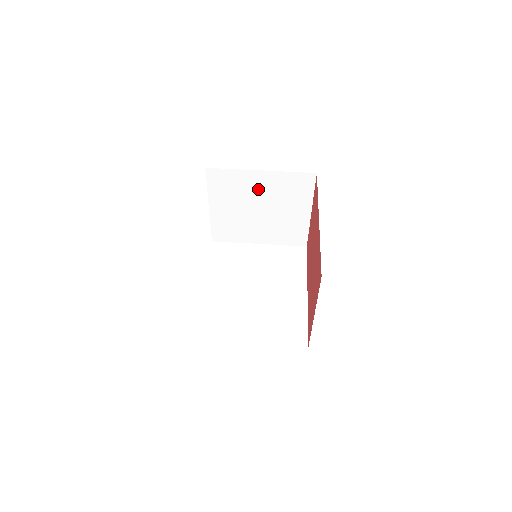
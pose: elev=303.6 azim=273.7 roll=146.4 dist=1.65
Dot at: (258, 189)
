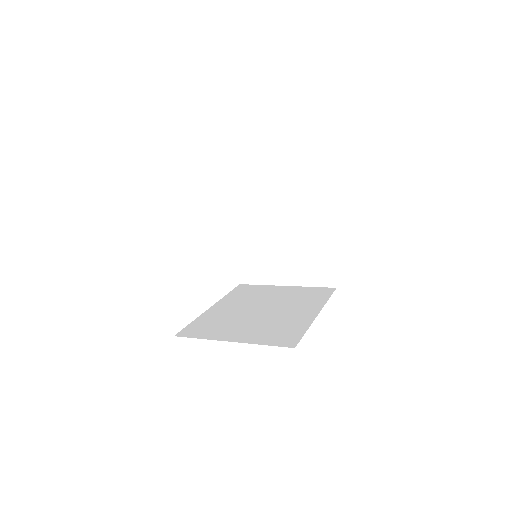
Dot at: (277, 211)
